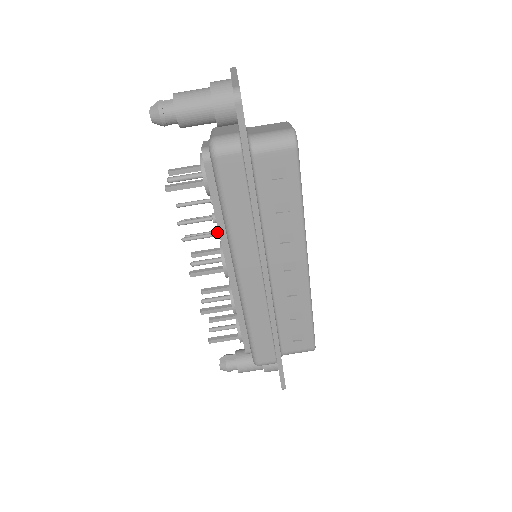
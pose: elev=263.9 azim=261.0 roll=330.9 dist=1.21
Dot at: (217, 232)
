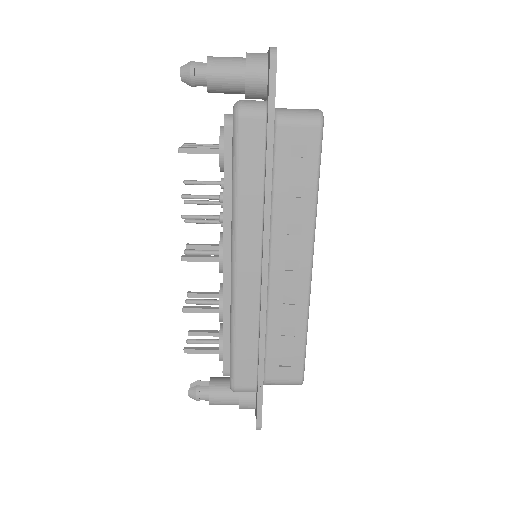
Dot at: (221, 214)
